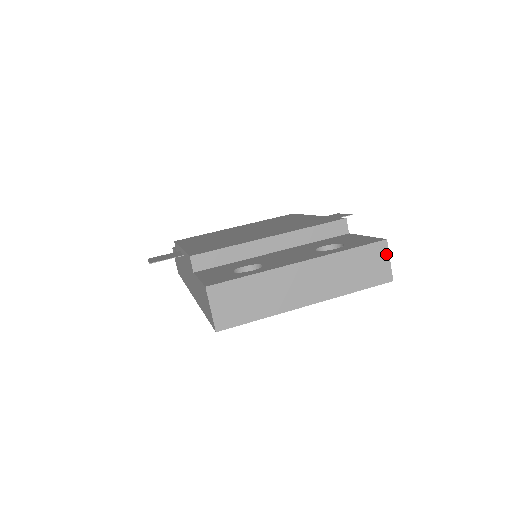
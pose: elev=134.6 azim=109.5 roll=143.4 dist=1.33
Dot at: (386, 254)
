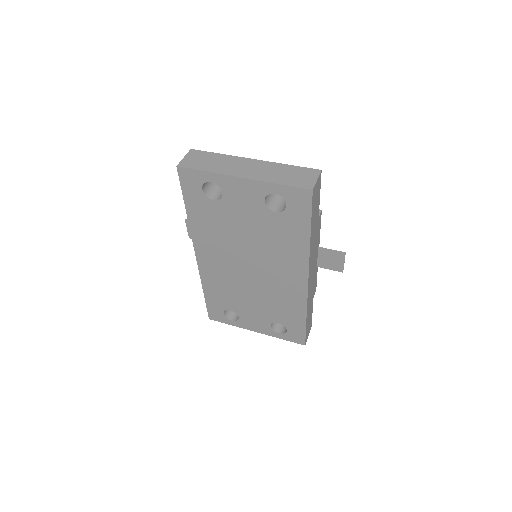
Dot at: (316, 176)
